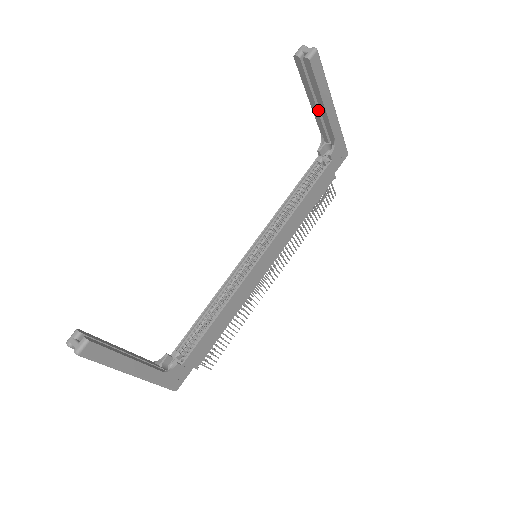
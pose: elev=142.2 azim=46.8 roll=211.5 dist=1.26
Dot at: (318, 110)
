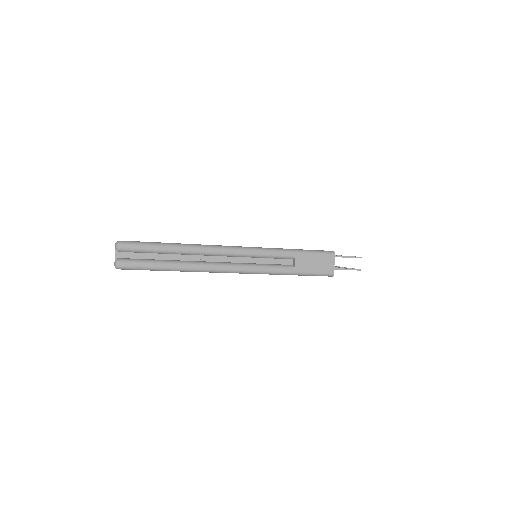
Dot at: occluded
